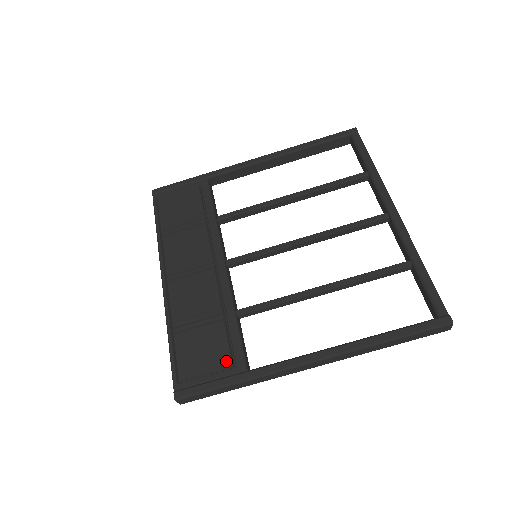
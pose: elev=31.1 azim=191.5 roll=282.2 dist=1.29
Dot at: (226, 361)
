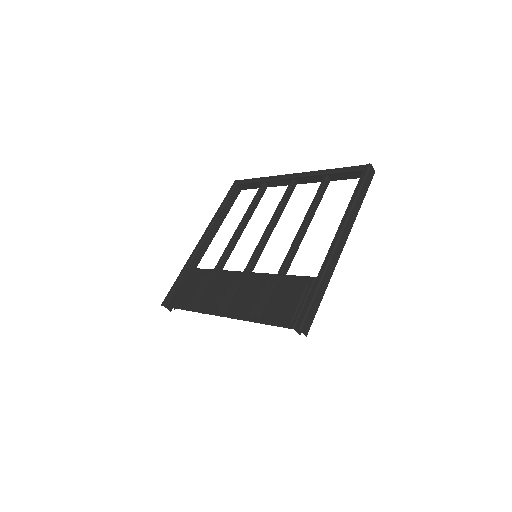
Dot at: (301, 288)
